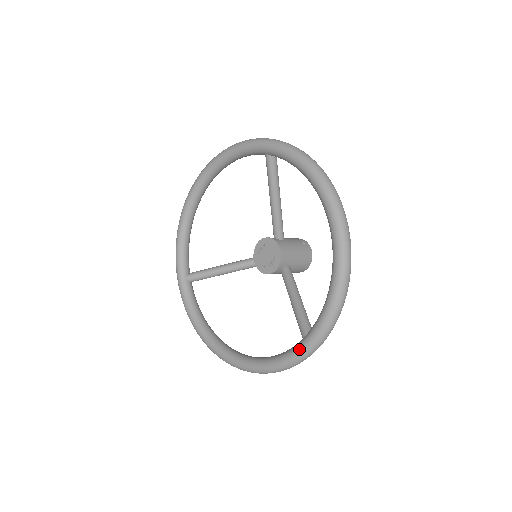
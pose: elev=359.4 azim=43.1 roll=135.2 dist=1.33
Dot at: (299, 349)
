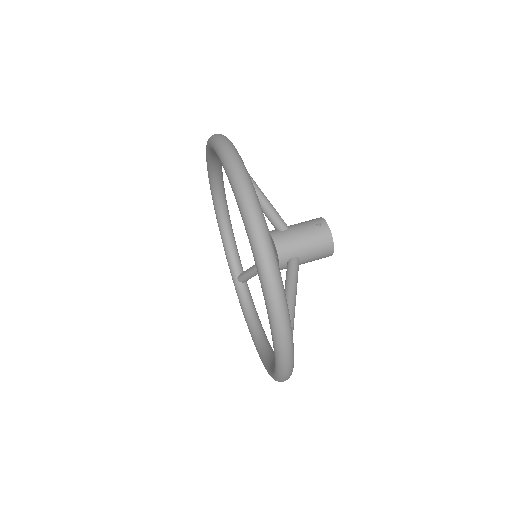
Dot at: occluded
